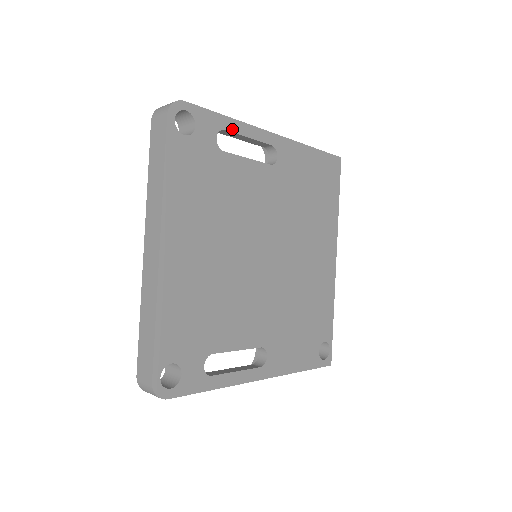
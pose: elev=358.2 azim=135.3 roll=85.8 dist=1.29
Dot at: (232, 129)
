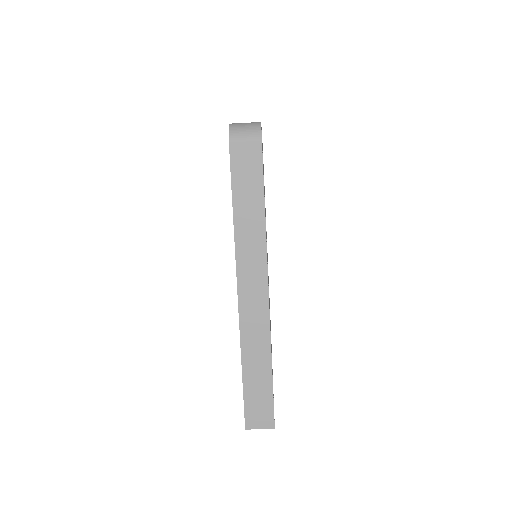
Dot at: occluded
